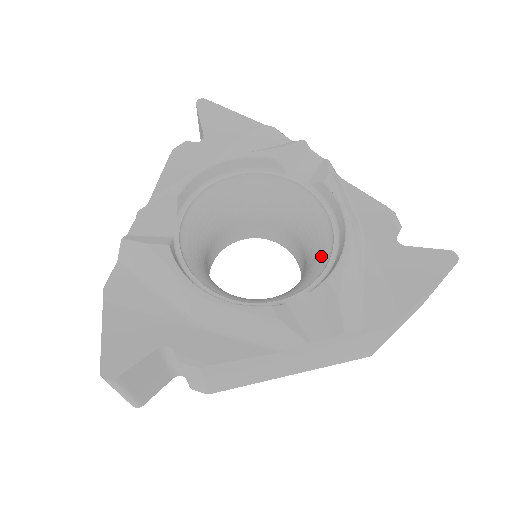
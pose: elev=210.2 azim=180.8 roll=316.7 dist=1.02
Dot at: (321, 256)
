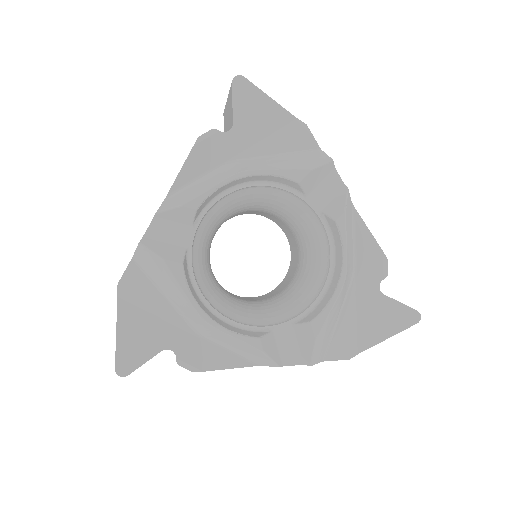
Dot at: (312, 284)
